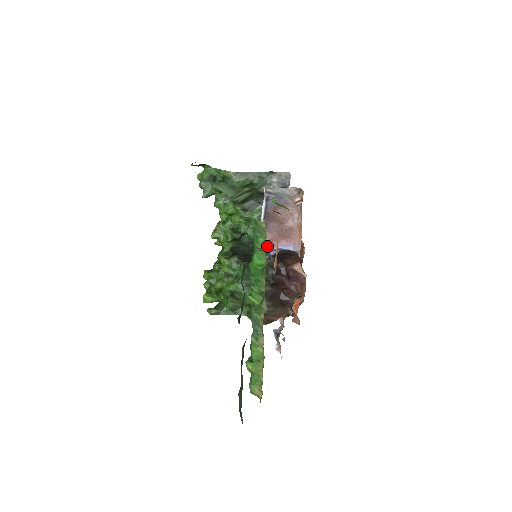
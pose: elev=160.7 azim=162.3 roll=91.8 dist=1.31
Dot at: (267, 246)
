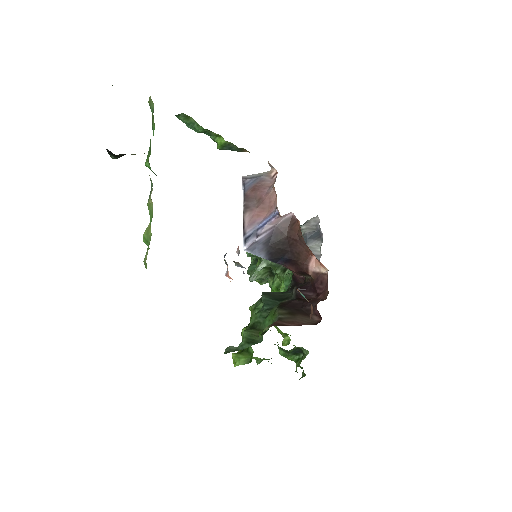
Dot at: (251, 225)
